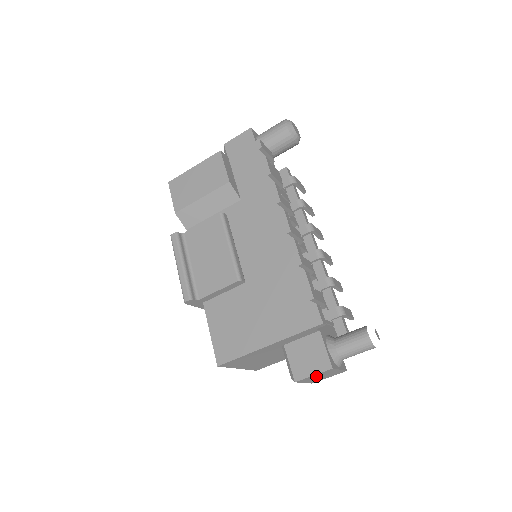
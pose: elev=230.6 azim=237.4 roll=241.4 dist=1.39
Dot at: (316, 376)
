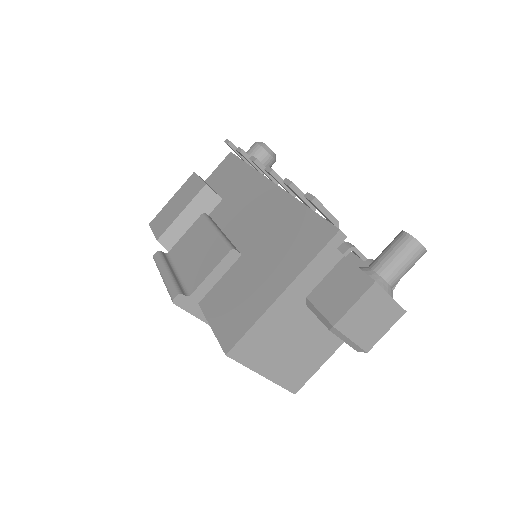
Dot at: (361, 313)
